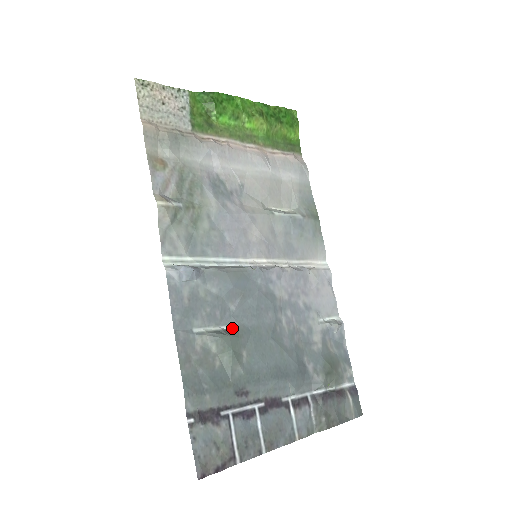
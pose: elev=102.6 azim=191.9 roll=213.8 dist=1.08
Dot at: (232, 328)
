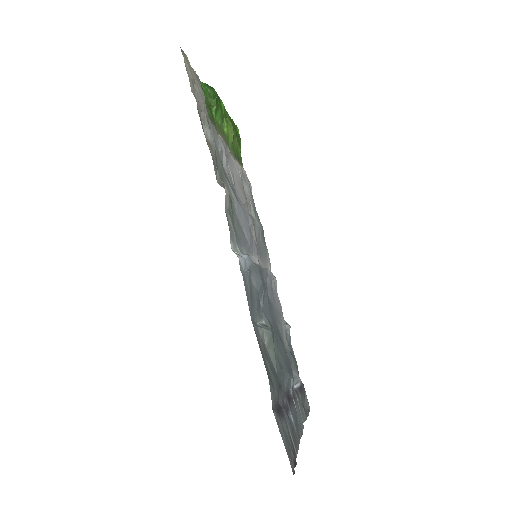
Dot at: (266, 323)
